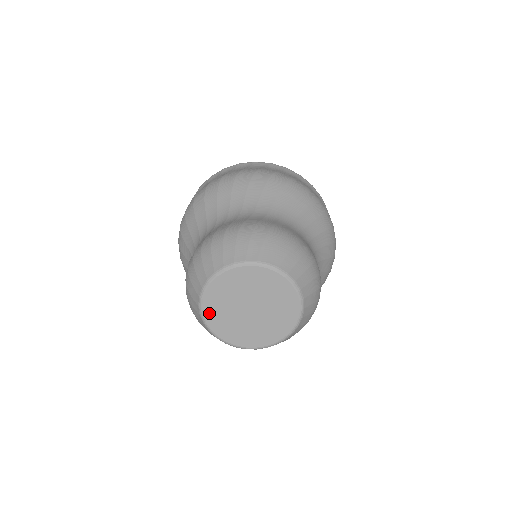
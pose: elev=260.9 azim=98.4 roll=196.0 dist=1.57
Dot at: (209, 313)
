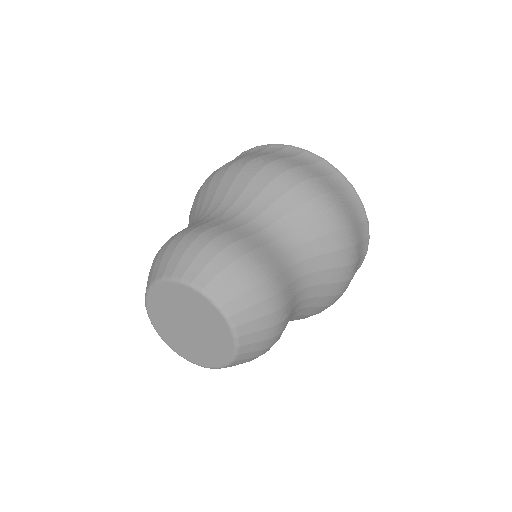
Dot at: (171, 344)
